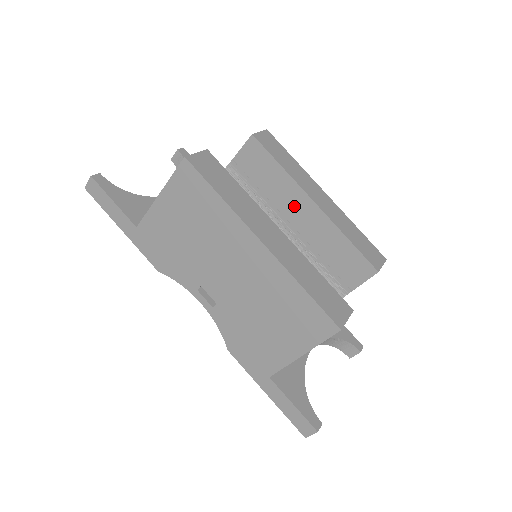
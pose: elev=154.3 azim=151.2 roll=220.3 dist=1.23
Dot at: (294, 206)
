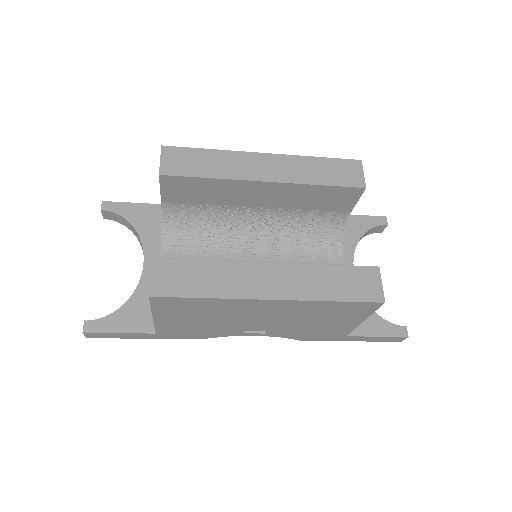
Dot at: (250, 194)
